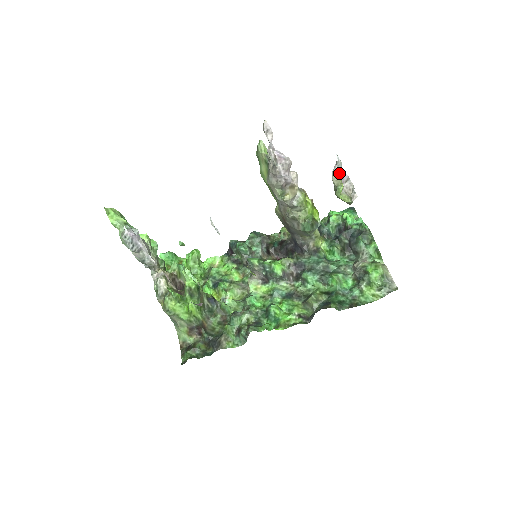
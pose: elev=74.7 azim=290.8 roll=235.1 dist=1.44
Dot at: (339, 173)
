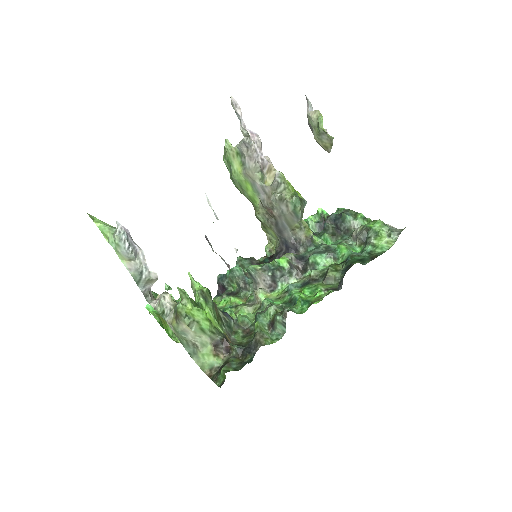
Dot at: occluded
